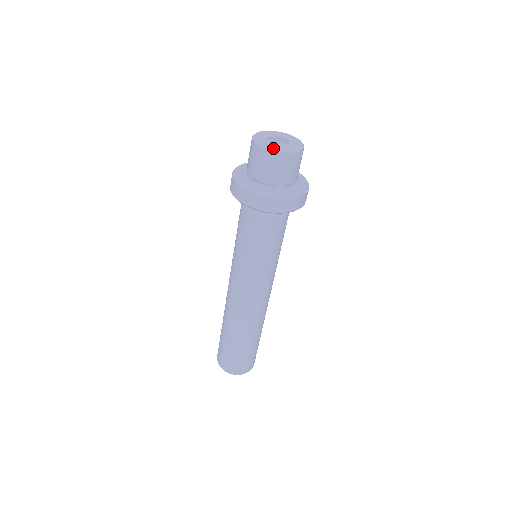
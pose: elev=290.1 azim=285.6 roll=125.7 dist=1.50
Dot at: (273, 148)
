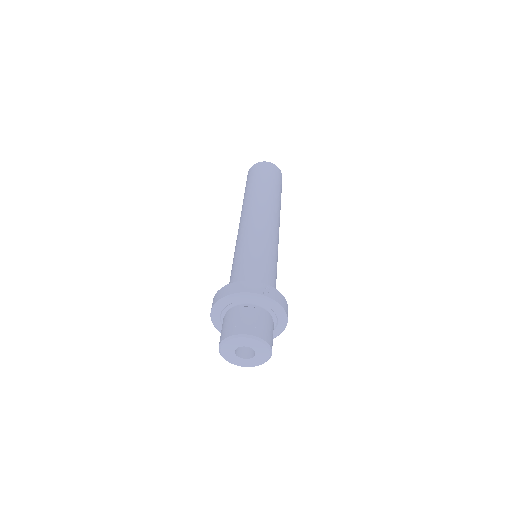
Dot at: occluded
